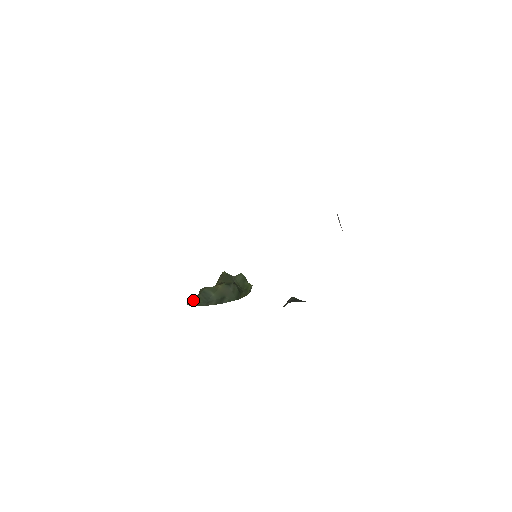
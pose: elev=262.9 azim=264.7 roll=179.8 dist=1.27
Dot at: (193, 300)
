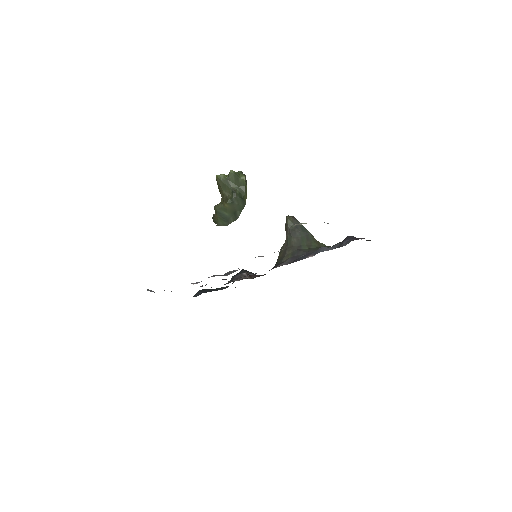
Dot at: (216, 220)
